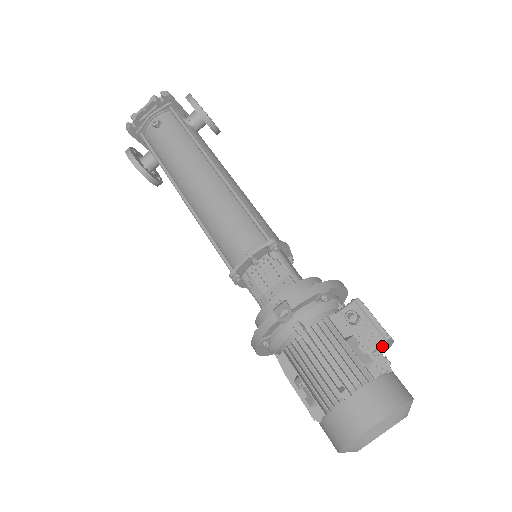
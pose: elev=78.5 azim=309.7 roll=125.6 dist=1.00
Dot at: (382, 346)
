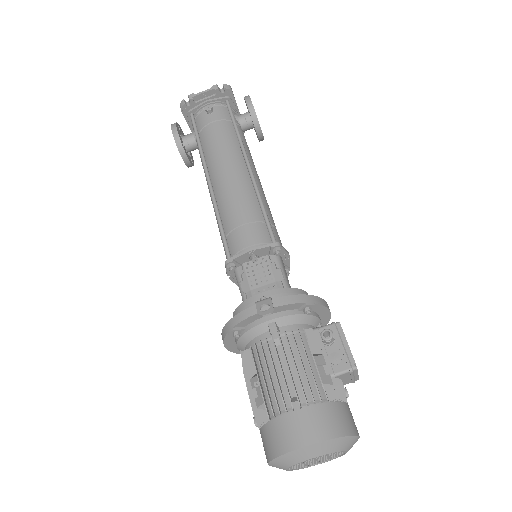
Dot at: (346, 375)
